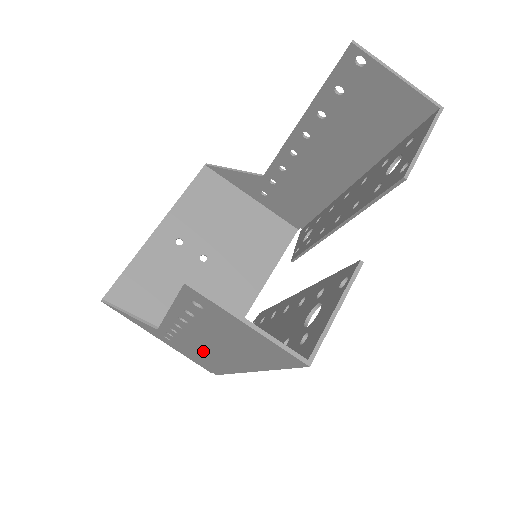
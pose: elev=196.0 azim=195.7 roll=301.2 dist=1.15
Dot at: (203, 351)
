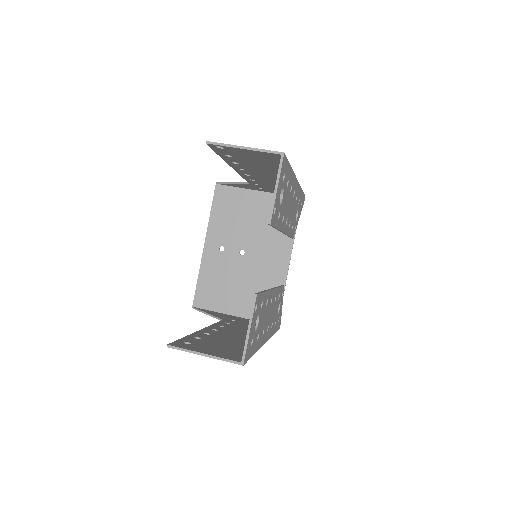
Dot at: occluded
